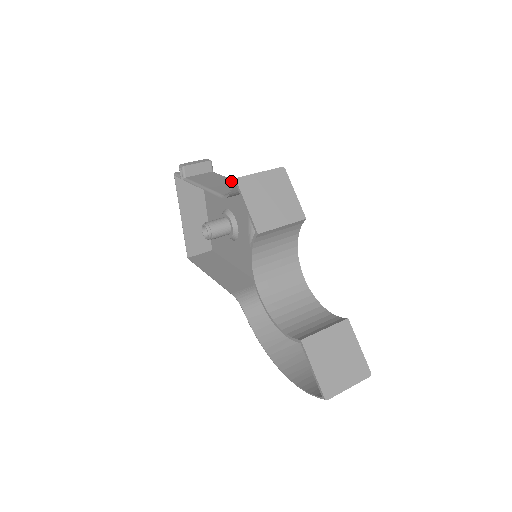
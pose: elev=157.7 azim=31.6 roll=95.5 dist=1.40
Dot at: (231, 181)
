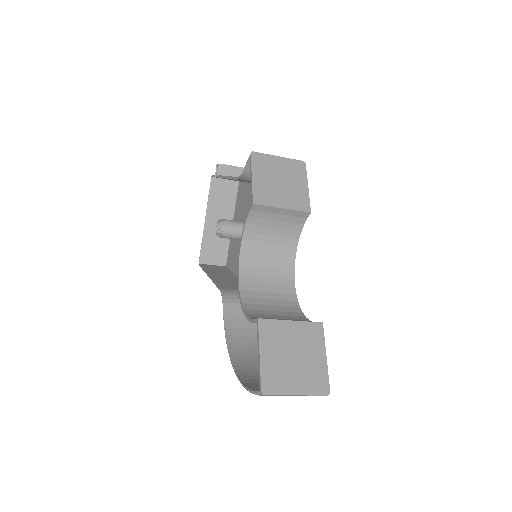
Dot at: occluded
